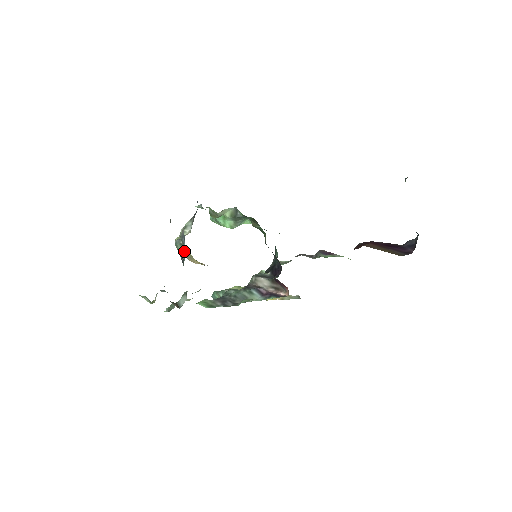
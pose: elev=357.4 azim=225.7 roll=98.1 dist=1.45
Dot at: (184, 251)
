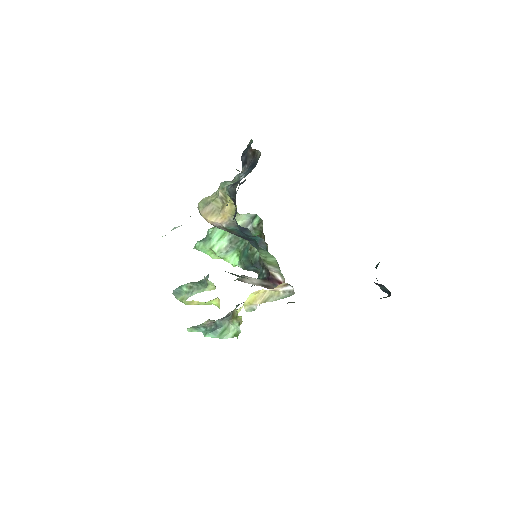
Dot at: (239, 180)
